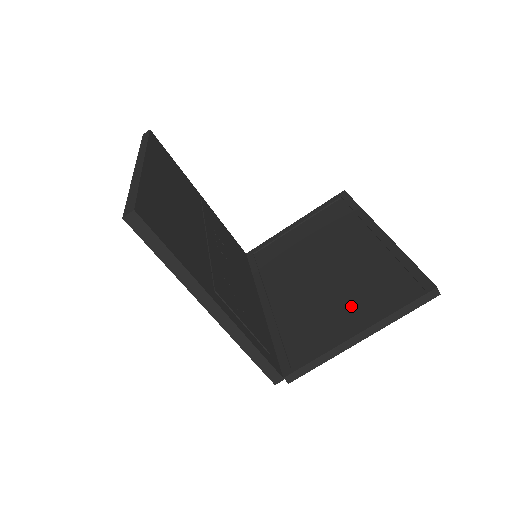
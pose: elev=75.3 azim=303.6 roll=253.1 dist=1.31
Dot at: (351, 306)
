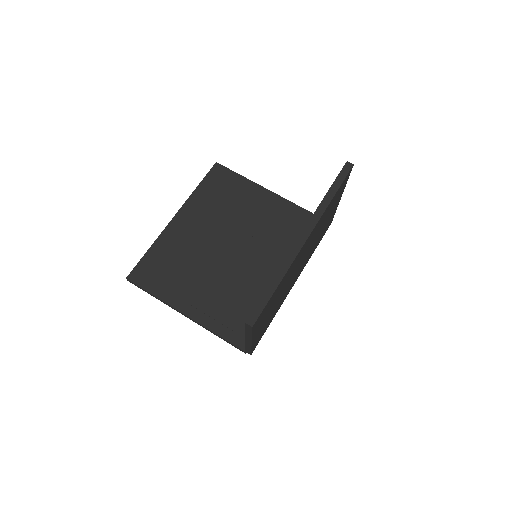
Dot at: occluded
